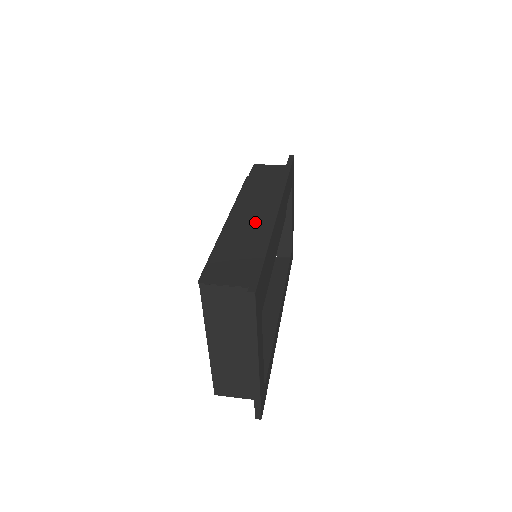
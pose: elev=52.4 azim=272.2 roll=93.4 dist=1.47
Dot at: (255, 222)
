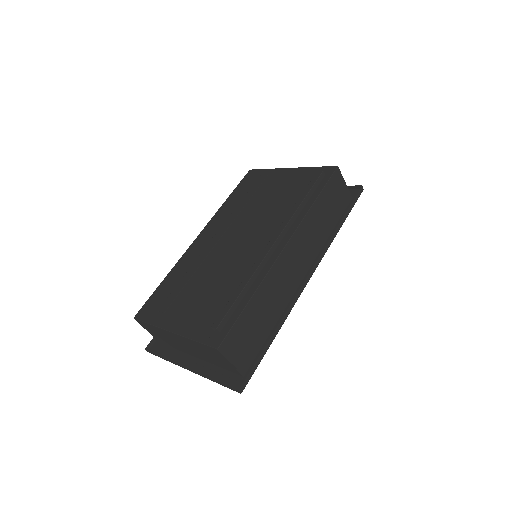
Dot at: (287, 280)
